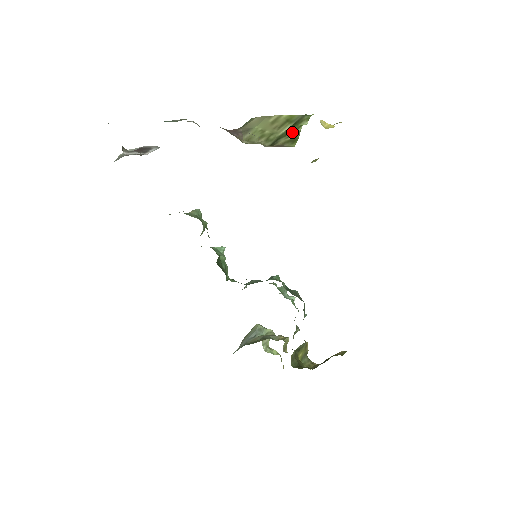
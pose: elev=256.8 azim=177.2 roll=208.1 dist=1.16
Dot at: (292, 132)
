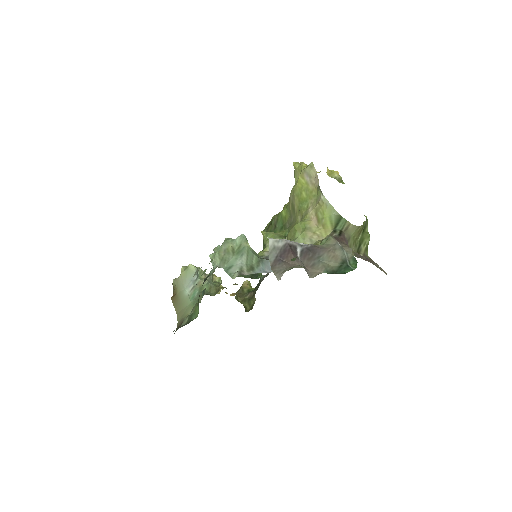
Dot at: (365, 240)
